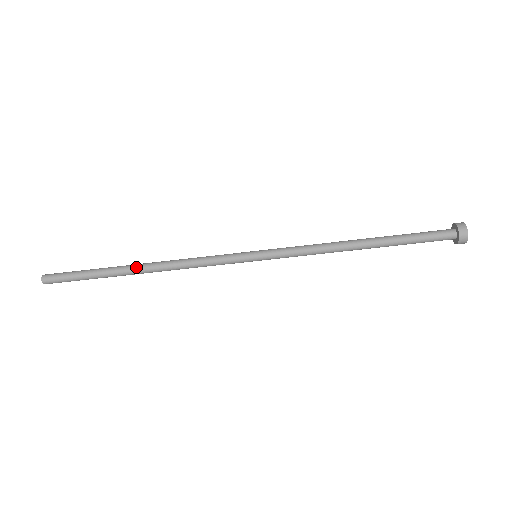
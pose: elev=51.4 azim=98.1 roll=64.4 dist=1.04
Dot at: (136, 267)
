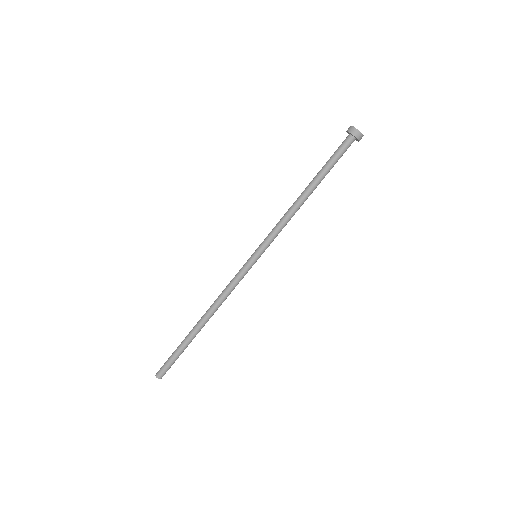
Dot at: (200, 325)
